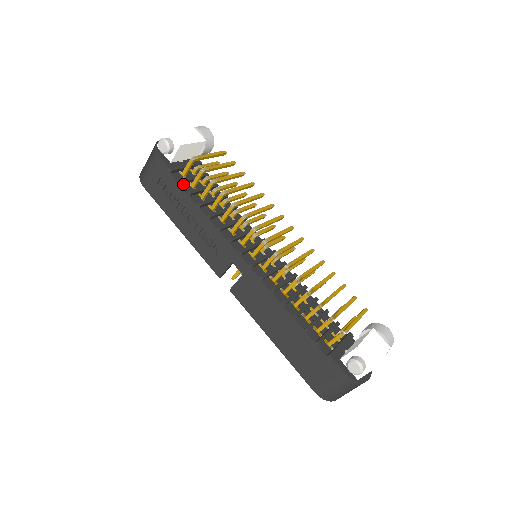
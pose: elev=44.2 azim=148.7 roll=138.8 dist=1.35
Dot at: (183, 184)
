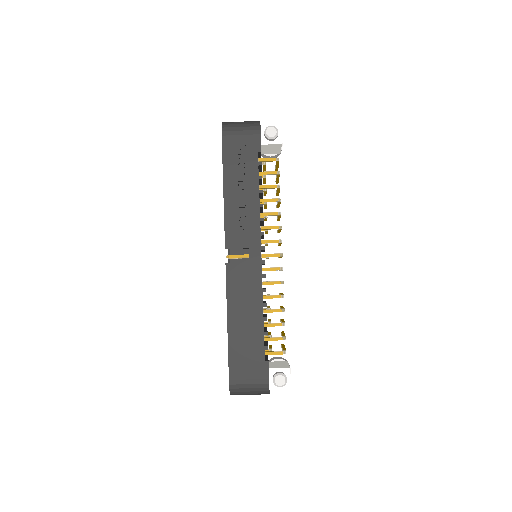
Dot at: (258, 167)
